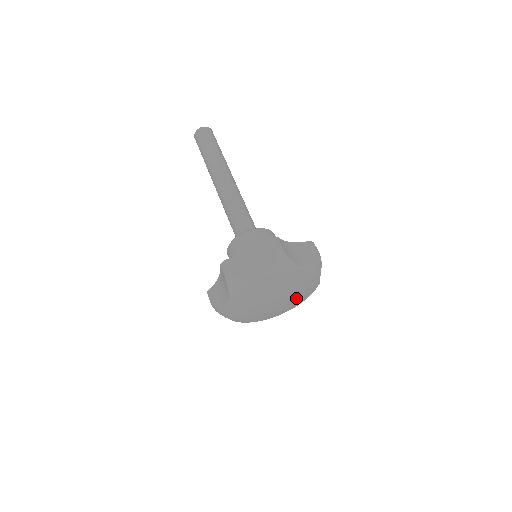
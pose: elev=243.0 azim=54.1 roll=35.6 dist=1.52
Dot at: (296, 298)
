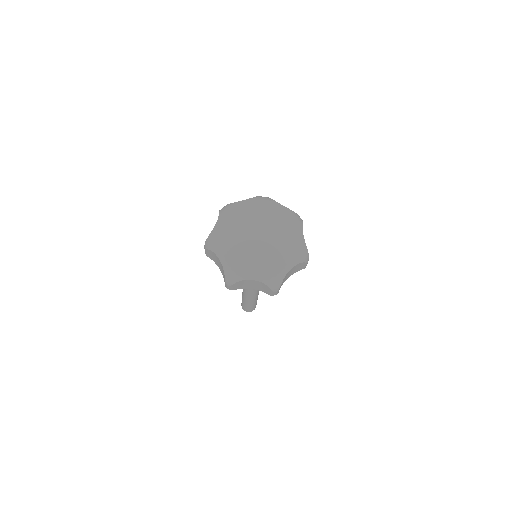
Dot at: (267, 255)
